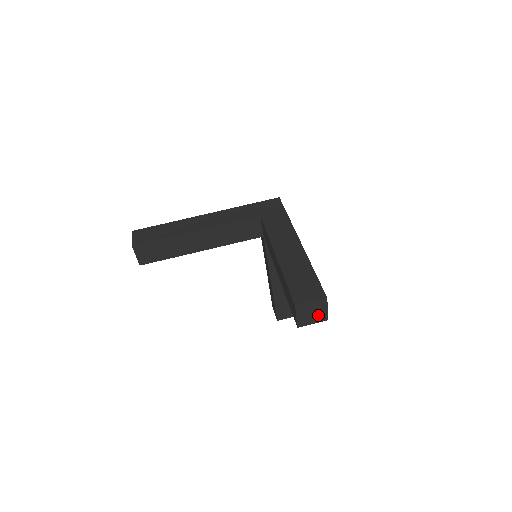
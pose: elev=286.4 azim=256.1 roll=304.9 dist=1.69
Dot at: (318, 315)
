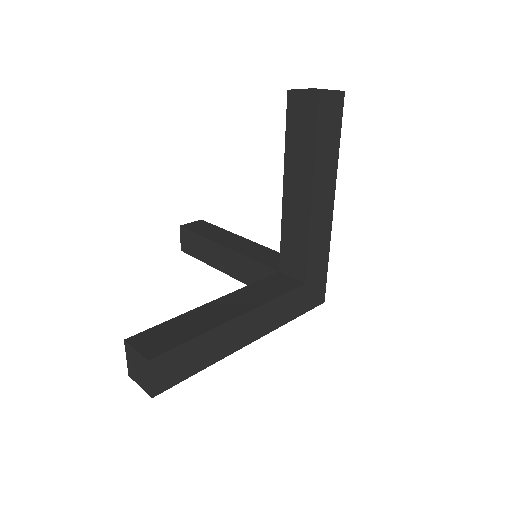
Dot at: occluded
